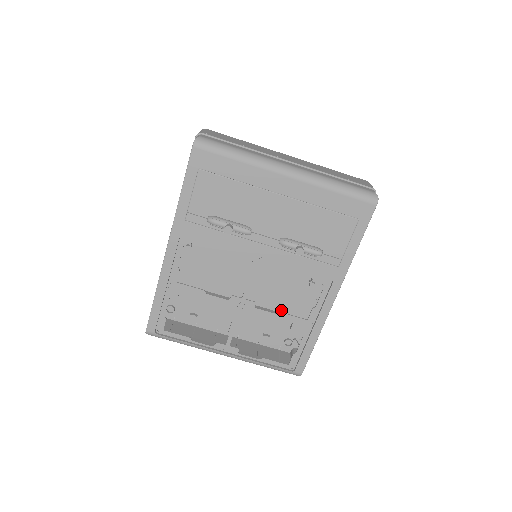
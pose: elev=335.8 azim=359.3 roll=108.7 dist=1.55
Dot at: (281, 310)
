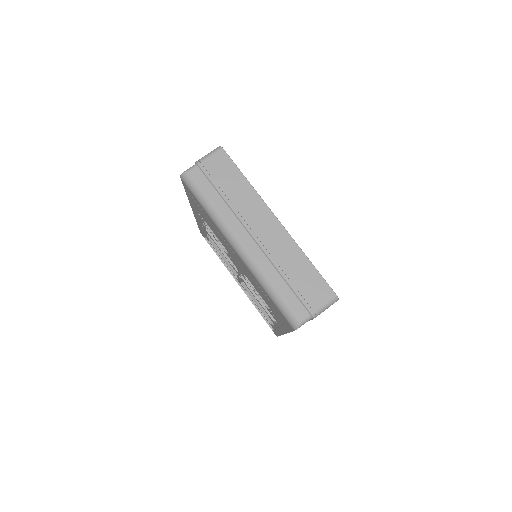
Dot at: occluded
